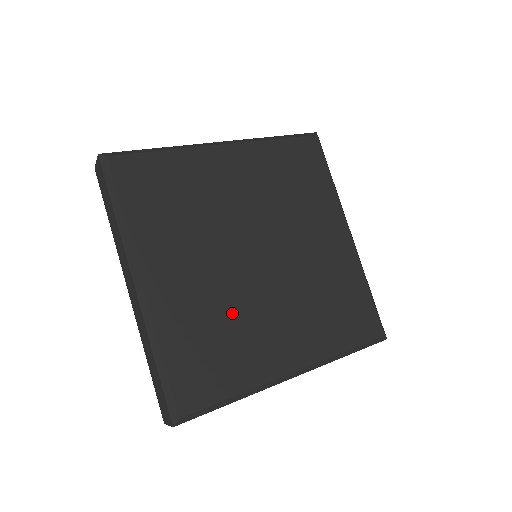
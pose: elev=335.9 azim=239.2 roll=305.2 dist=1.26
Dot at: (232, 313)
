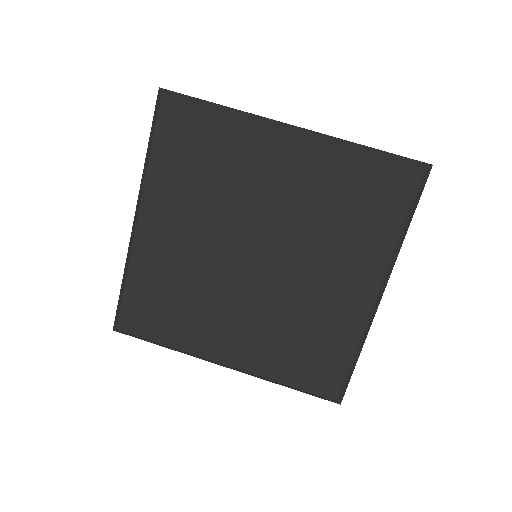
Dot at: (198, 289)
